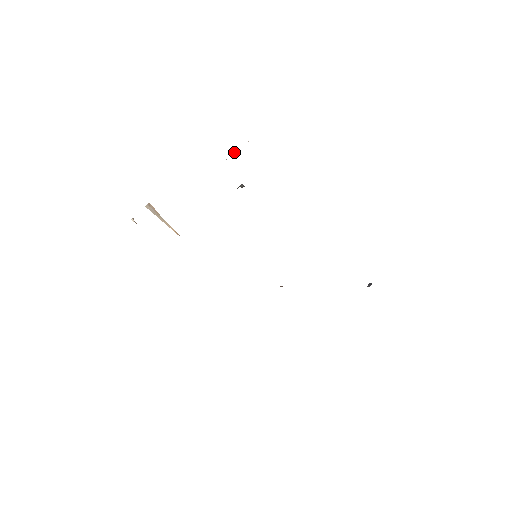
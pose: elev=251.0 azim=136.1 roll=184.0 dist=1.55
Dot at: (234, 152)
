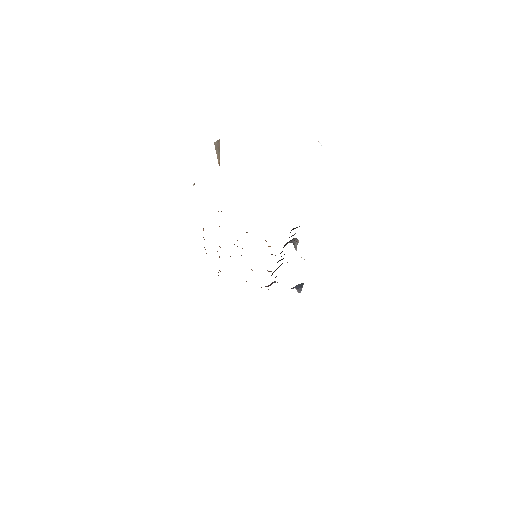
Dot at: occluded
